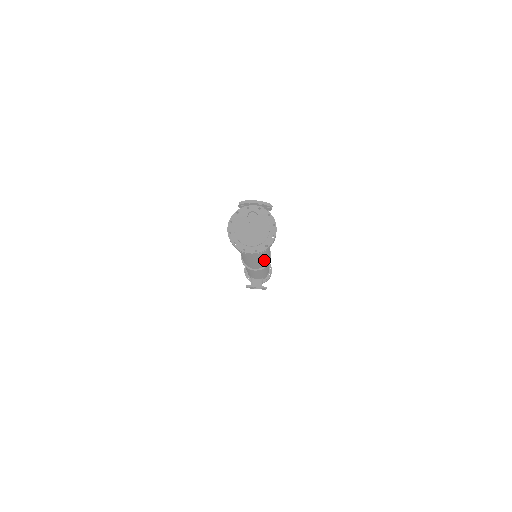
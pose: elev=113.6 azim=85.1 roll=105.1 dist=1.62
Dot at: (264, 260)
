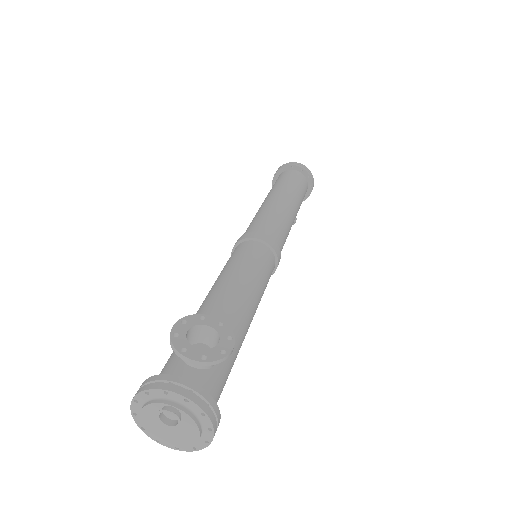
Dot at: occluded
